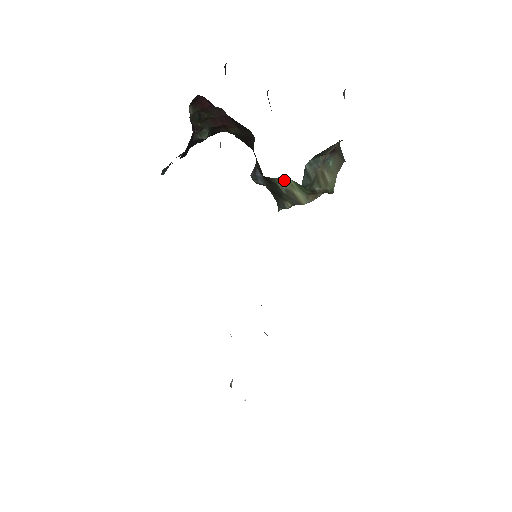
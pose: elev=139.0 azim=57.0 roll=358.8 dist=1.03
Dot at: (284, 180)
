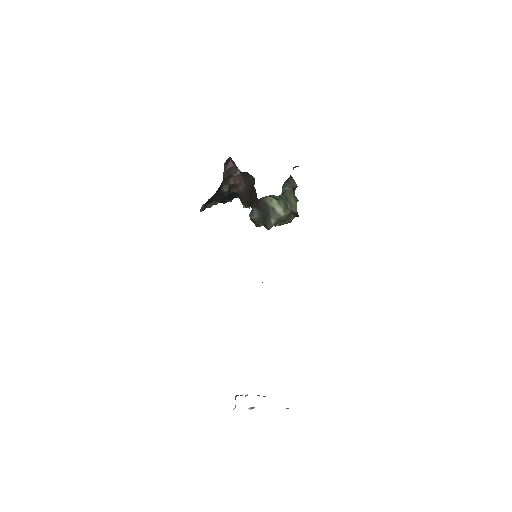
Dot at: (271, 200)
